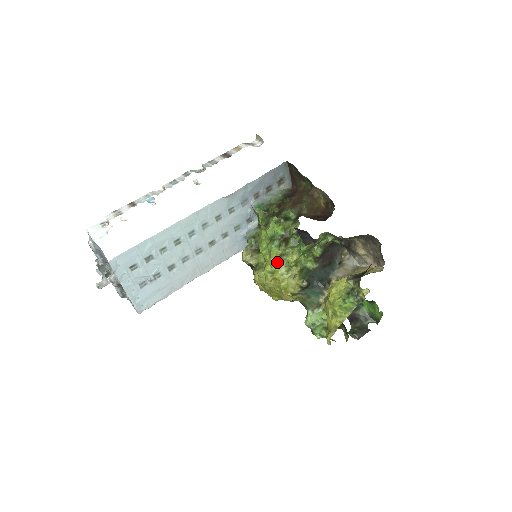
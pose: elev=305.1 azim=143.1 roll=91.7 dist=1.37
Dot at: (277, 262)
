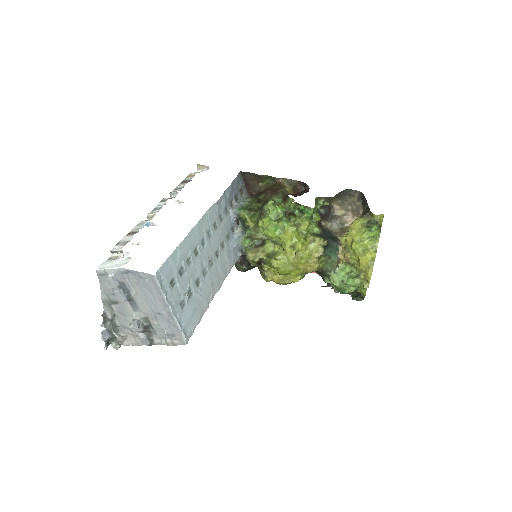
Dot at: (295, 233)
